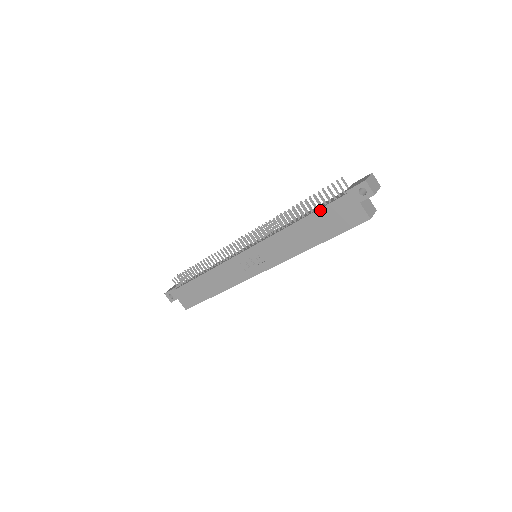
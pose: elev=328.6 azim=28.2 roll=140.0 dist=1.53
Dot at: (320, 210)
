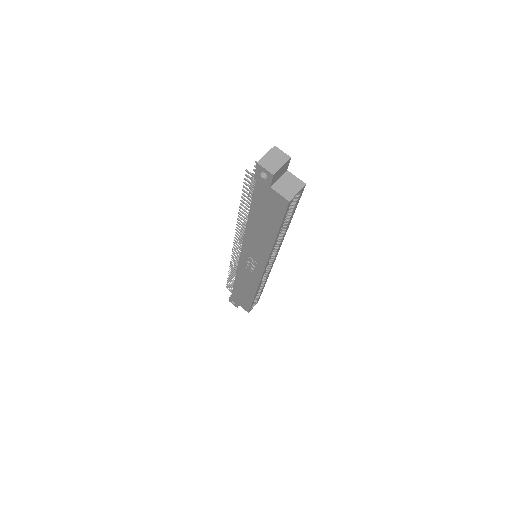
Dot at: (252, 204)
